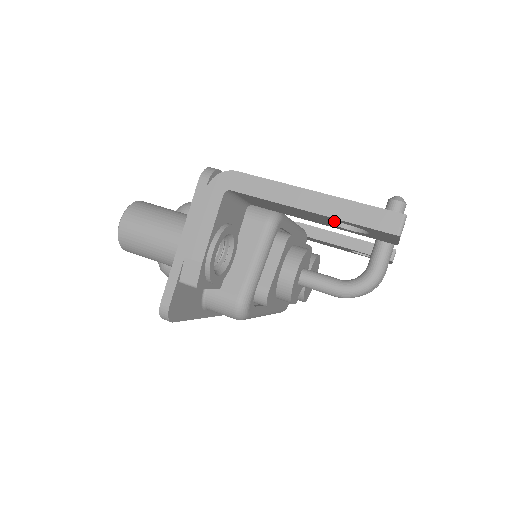
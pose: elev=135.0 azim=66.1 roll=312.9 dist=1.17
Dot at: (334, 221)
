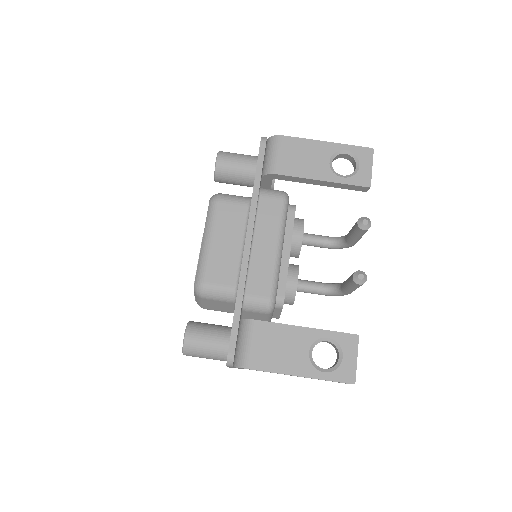
Dot at: occluded
